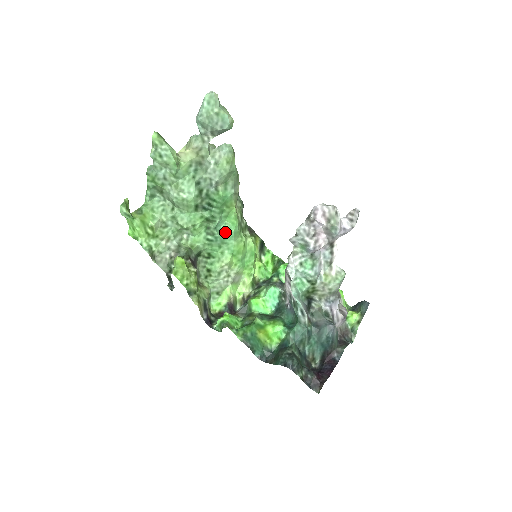
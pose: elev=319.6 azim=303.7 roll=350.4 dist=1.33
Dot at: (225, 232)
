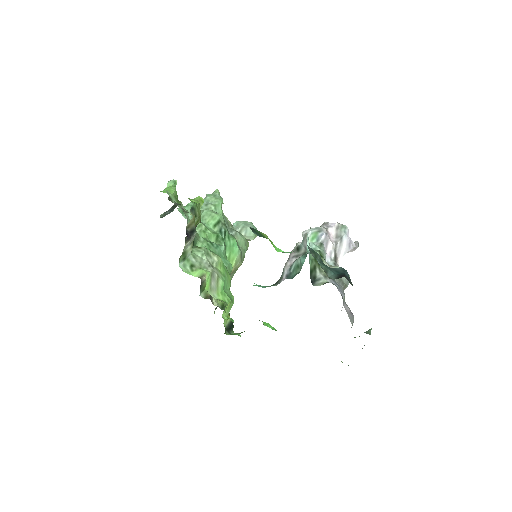
Dot at: (223, 257)
